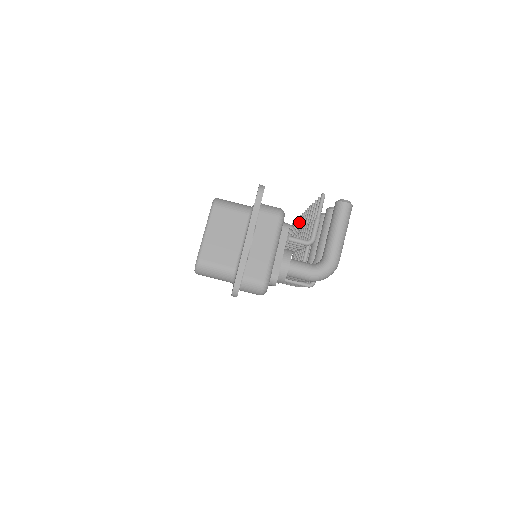
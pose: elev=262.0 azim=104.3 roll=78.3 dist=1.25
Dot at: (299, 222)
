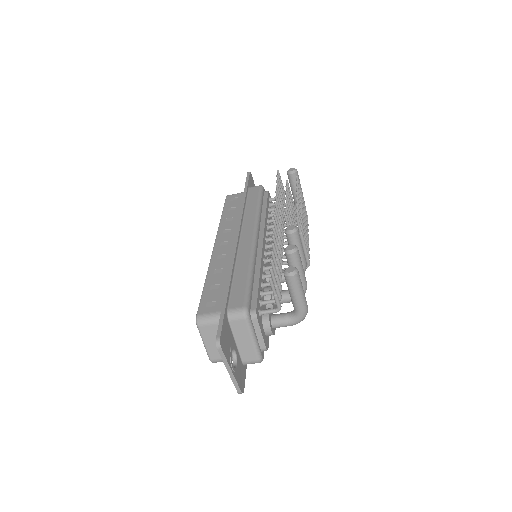
Dot at: occluded
